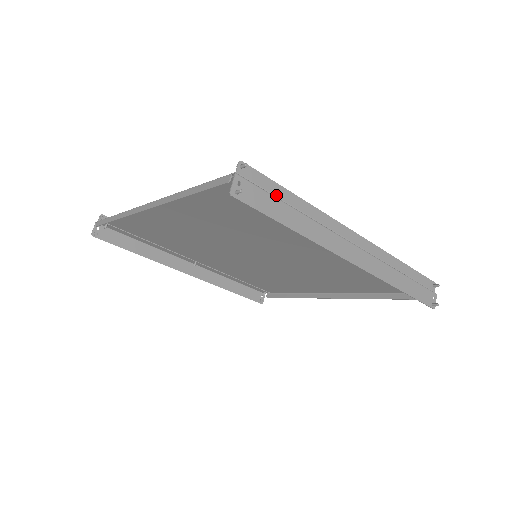
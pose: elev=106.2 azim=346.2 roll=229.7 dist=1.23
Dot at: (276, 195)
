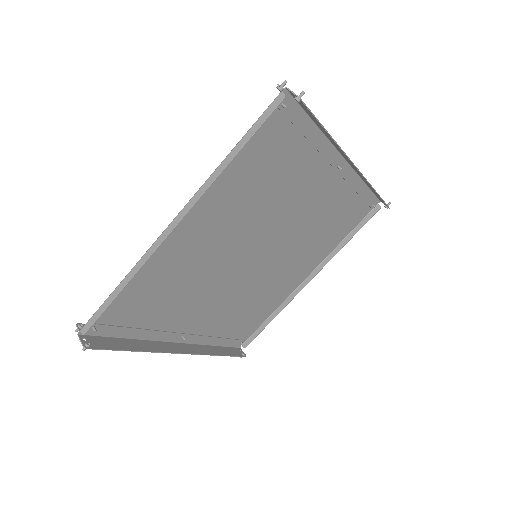
Dot at: (304, 113)
